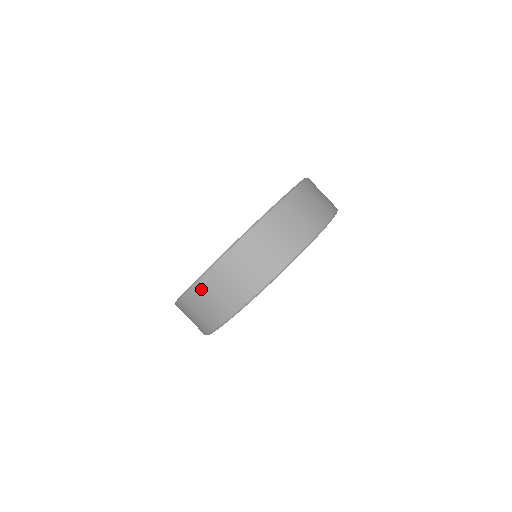
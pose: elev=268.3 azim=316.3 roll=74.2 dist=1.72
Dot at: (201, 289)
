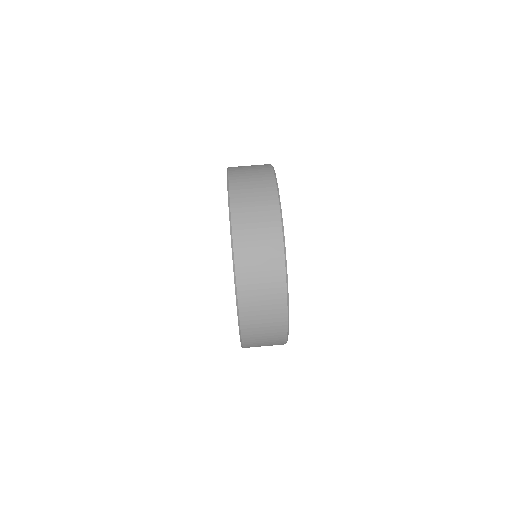
Dot at: (250, 342)
